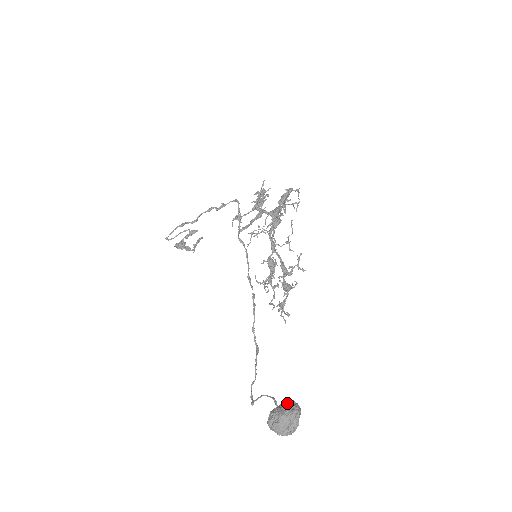
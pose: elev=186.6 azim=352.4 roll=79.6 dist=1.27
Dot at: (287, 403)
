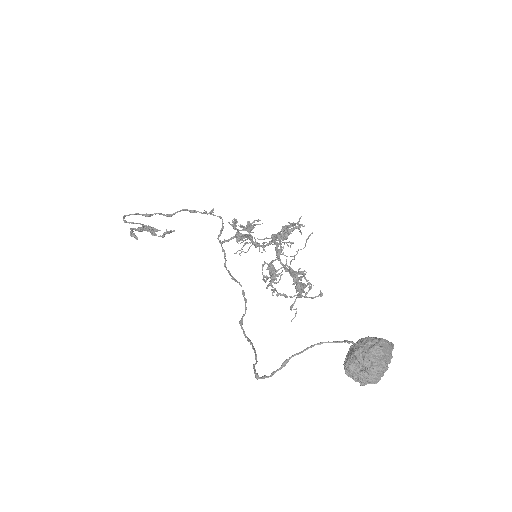
Dot at: occluded
